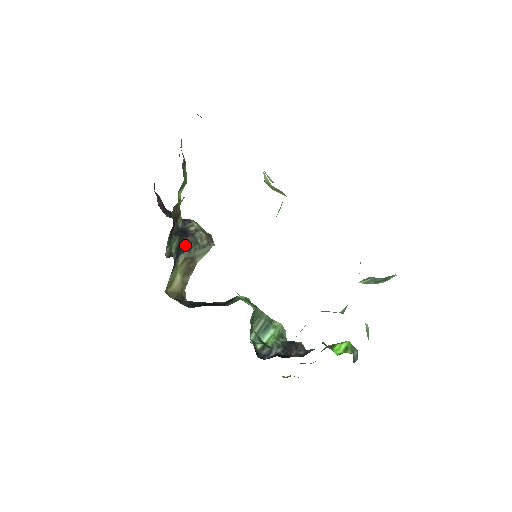
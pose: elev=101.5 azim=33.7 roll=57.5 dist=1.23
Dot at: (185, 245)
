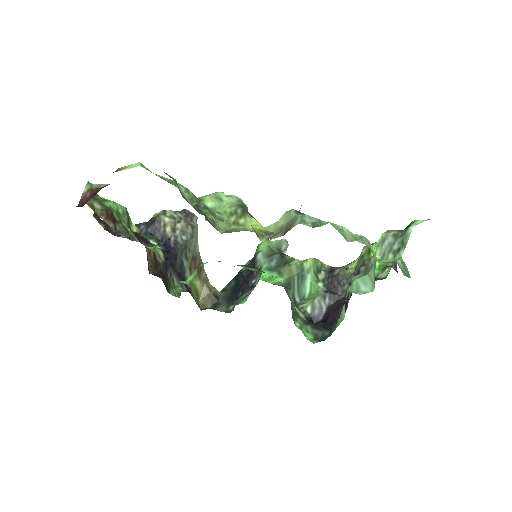
Dot at: (180, 263)
